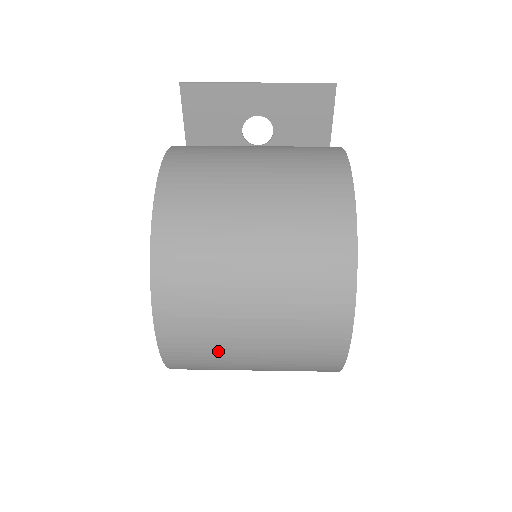
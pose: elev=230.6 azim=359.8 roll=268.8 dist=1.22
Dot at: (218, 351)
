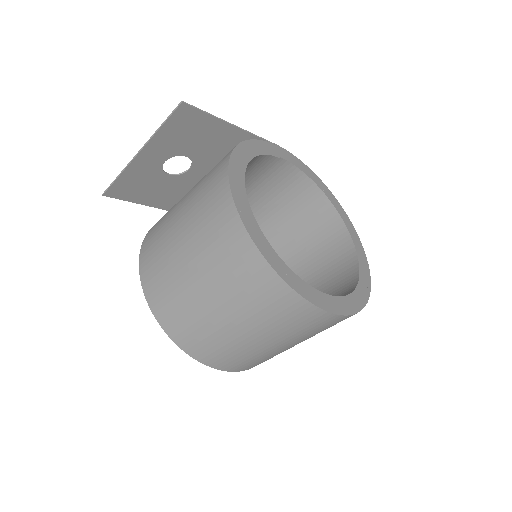
Dot at: (274, 355)
